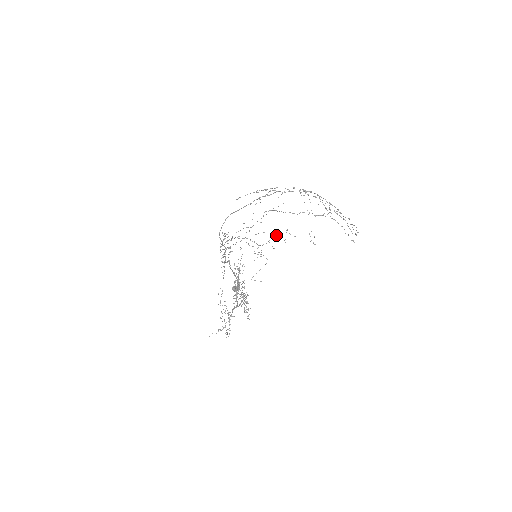
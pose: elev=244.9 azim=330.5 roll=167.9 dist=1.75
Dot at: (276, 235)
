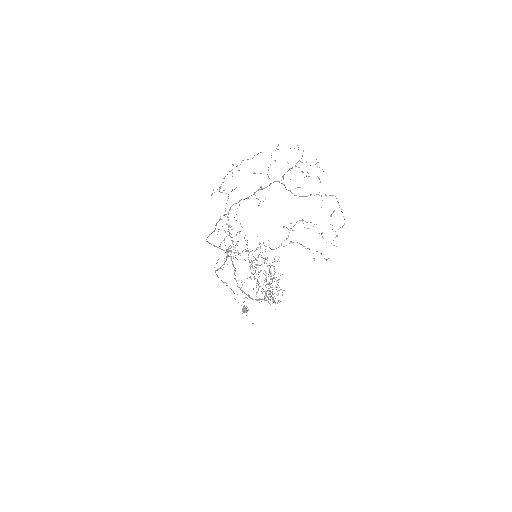
Dot at: occluded
